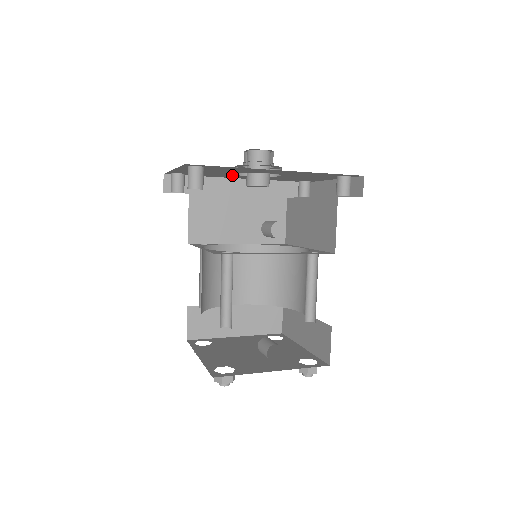
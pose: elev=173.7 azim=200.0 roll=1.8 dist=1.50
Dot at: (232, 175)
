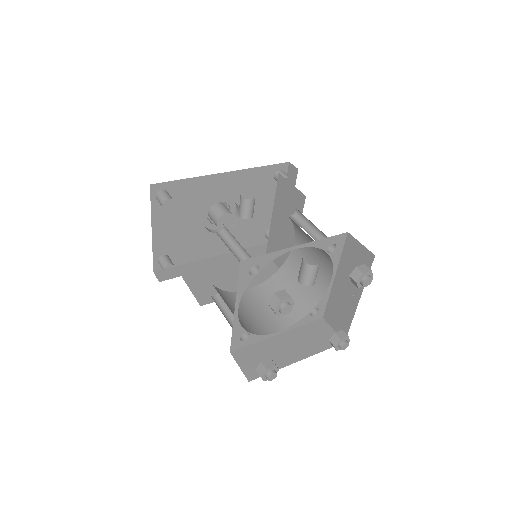
Dot at: (205, 237)
